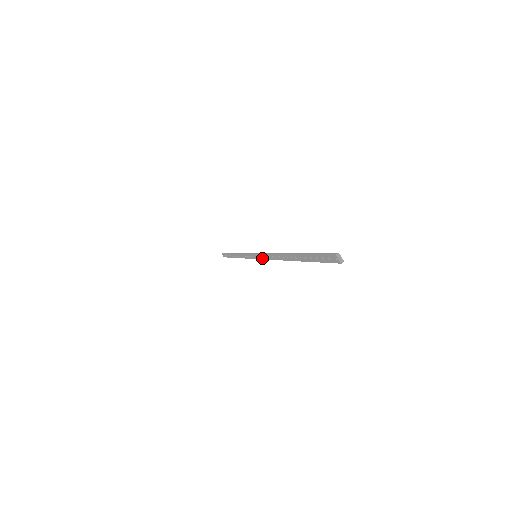
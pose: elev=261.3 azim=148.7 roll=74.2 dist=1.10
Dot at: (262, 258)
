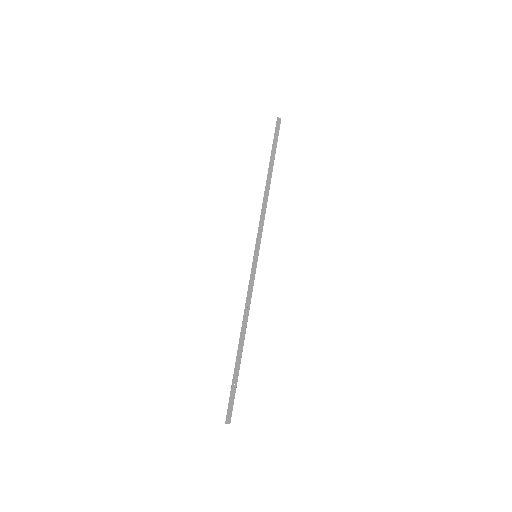
Dot at: (253, 276)
